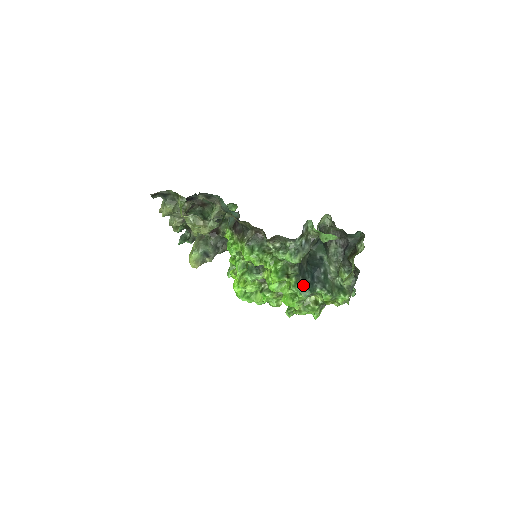
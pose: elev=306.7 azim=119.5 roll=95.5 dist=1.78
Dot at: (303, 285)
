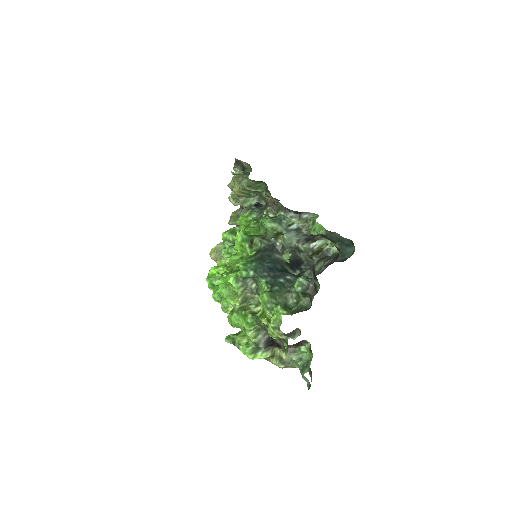
Dot at: (255, 261)
